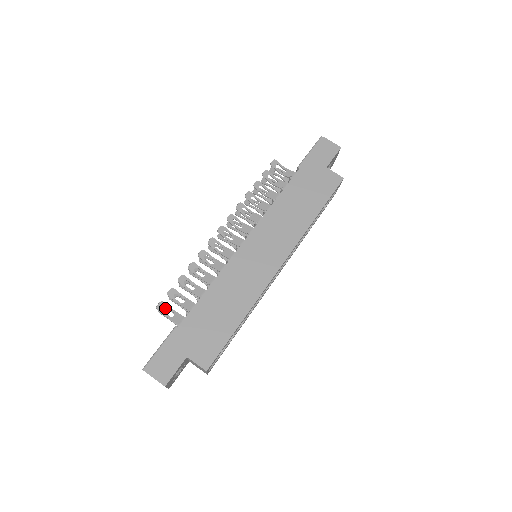
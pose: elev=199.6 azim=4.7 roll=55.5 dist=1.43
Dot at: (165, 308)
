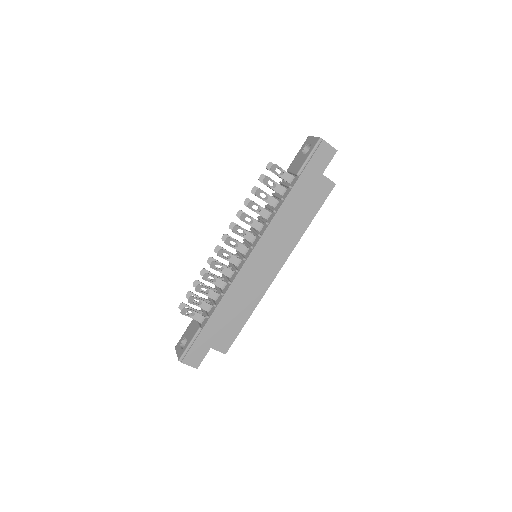
Dot at: (184, 306)
